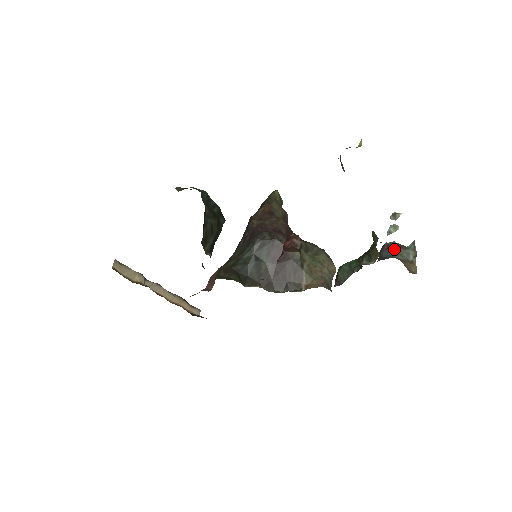
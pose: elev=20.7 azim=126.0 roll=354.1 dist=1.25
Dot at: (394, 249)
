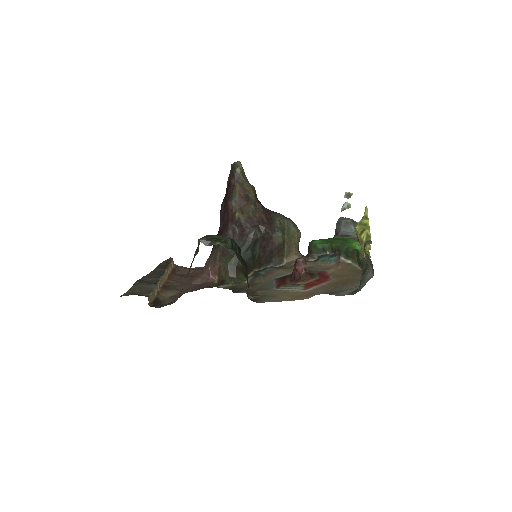
Dot at: (350, 227)
